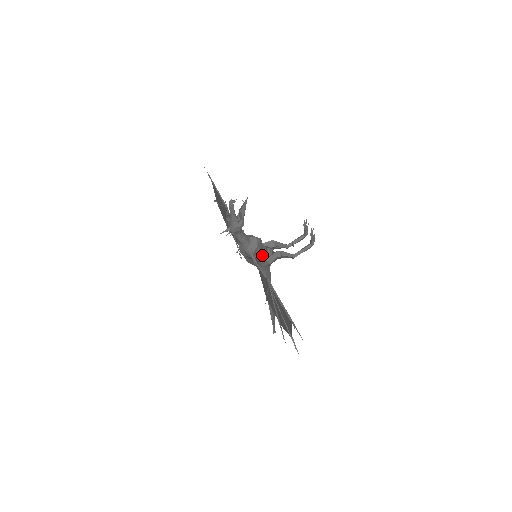
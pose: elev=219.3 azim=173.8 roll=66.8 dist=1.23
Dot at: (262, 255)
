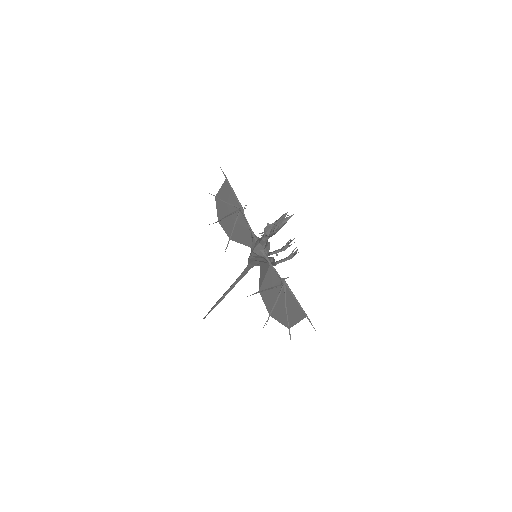
Dot at: occluded
